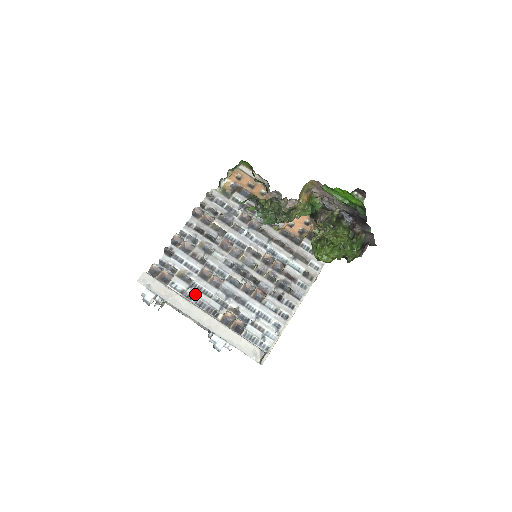
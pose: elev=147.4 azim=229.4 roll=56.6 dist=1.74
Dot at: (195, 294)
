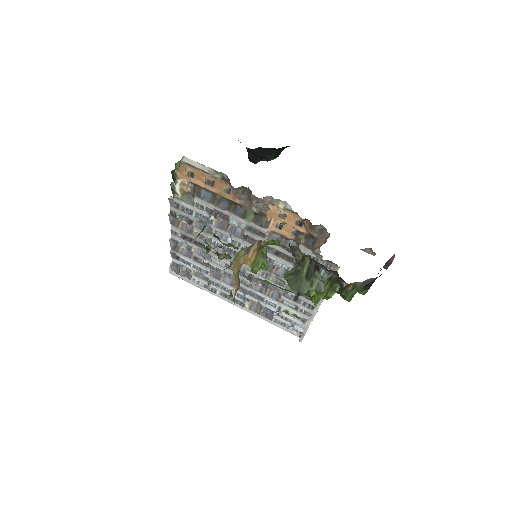
Dot at: (216, 289)
